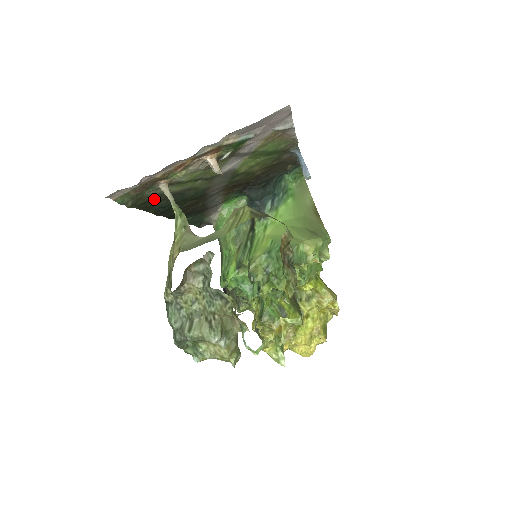
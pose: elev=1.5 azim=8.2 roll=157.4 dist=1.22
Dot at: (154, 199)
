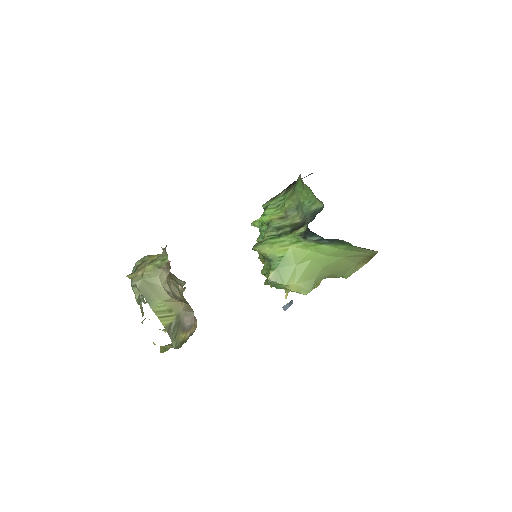
Dot at: occluded
